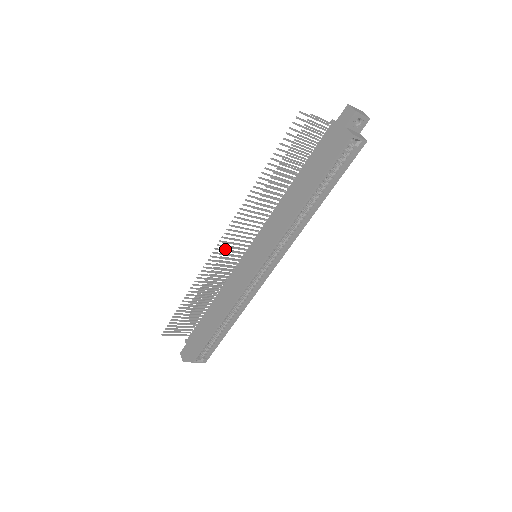
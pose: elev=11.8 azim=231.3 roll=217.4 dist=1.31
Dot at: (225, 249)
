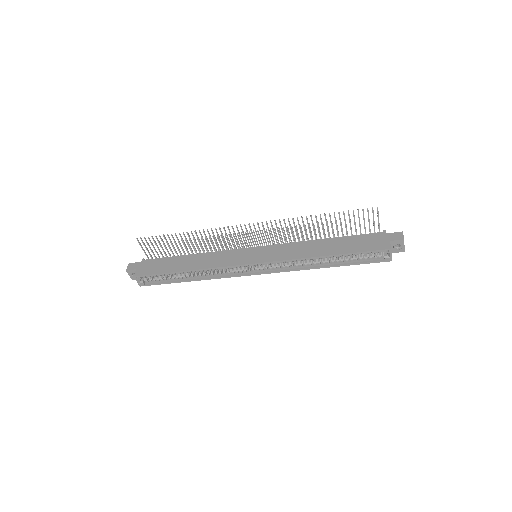
Dot at: occluded
